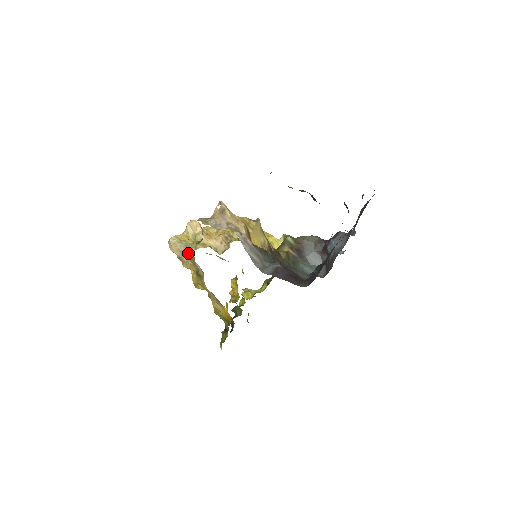
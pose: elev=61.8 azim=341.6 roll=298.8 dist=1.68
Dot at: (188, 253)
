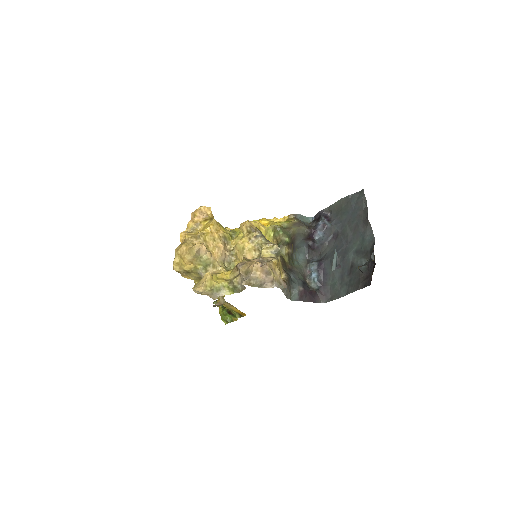
Dot at: (195, 273)
